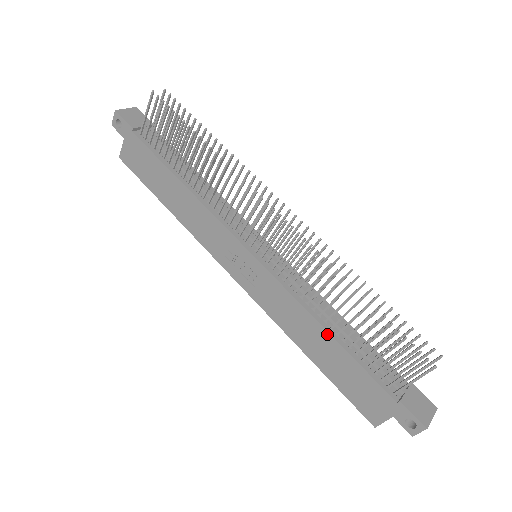
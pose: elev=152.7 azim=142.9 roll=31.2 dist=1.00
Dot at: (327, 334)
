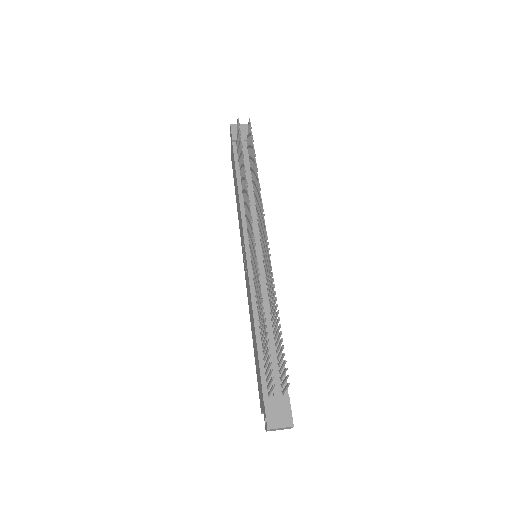
Dot at: (255, 329)
